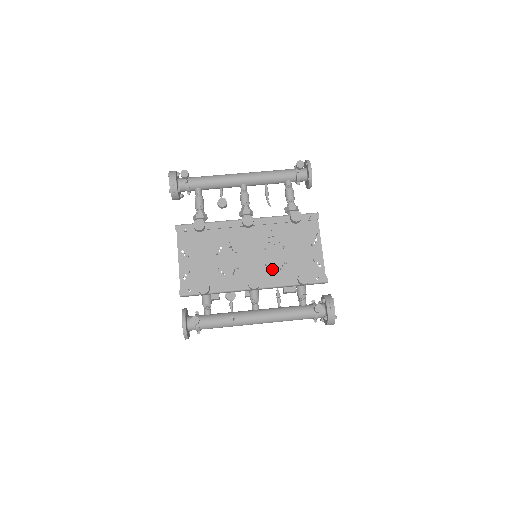
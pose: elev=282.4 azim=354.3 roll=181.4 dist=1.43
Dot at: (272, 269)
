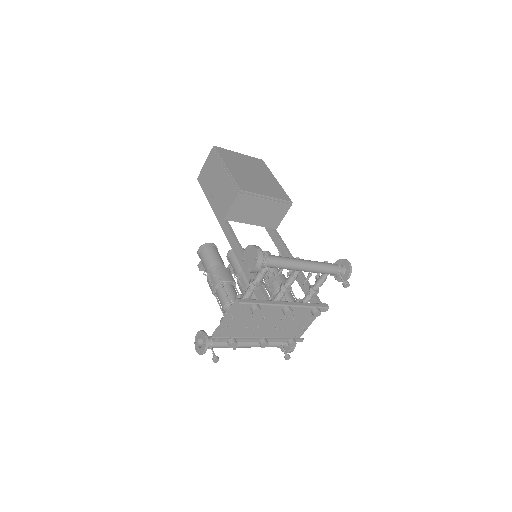
Dot at: occluded
